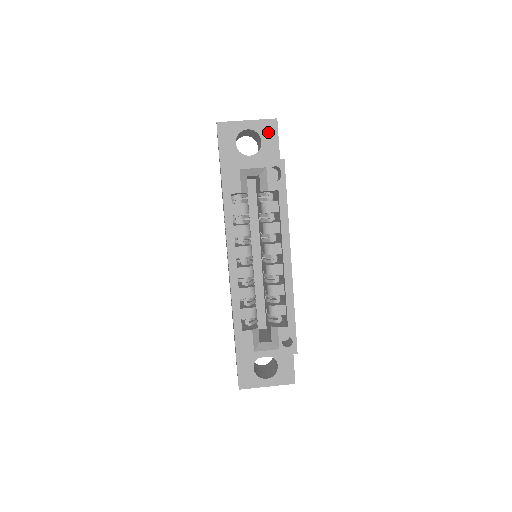
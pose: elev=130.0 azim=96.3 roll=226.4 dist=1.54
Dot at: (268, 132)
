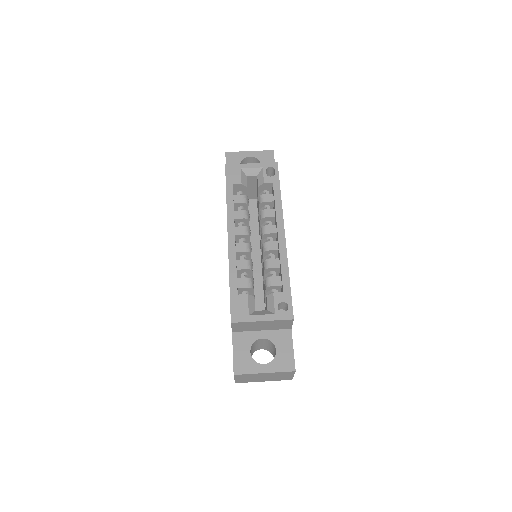
Dot at: (266, 158)
